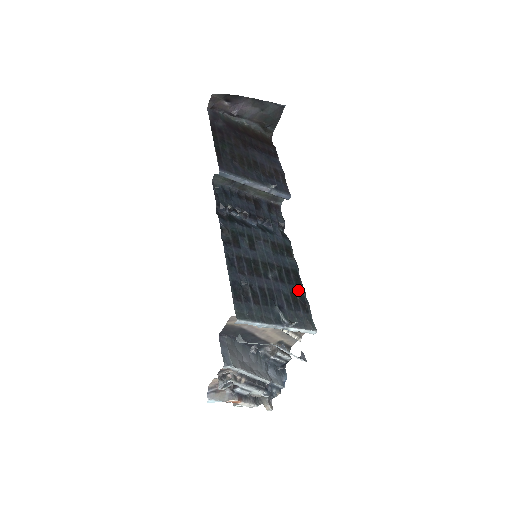
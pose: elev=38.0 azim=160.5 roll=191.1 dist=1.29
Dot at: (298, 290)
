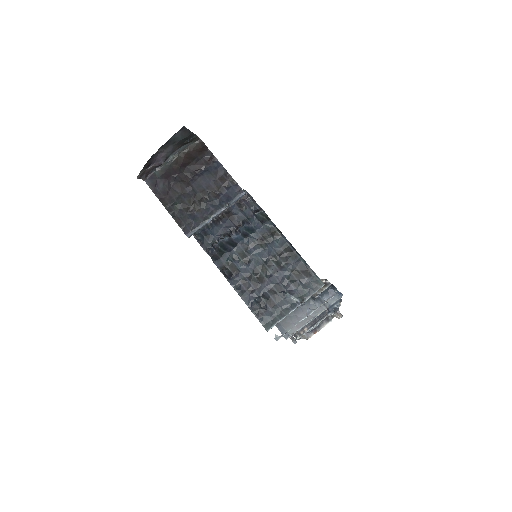
Dot at: (296, 263)
